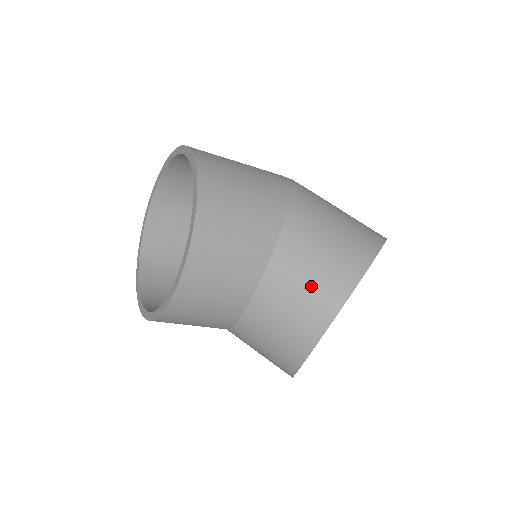
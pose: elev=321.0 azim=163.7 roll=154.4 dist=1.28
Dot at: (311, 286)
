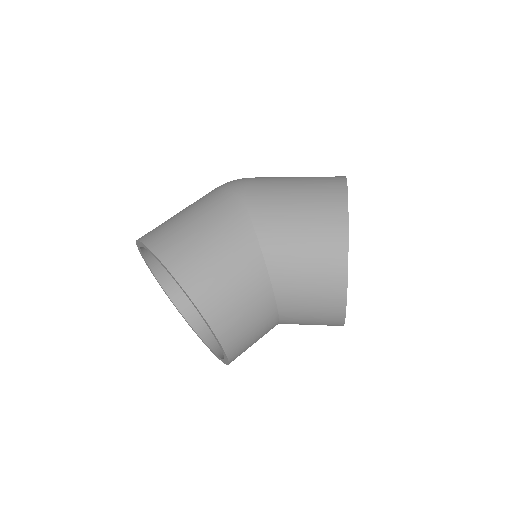
Dot at: (315, 287)
